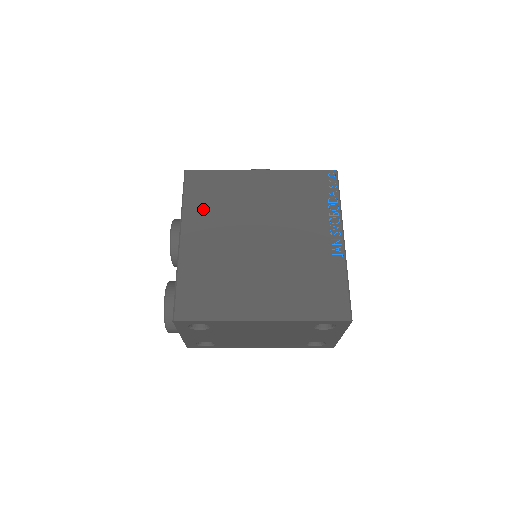
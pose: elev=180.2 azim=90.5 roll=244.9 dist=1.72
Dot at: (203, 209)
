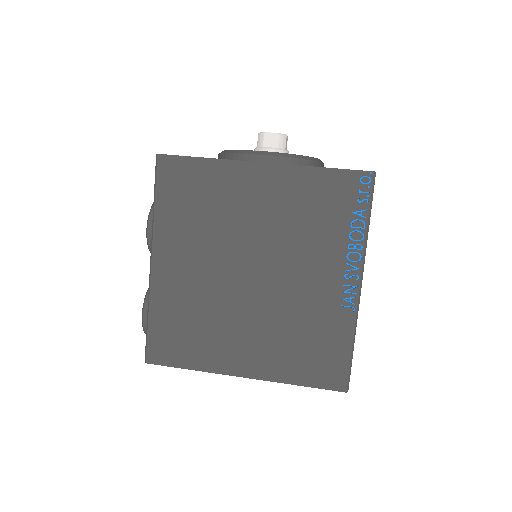
Dot at: (180, 221)
